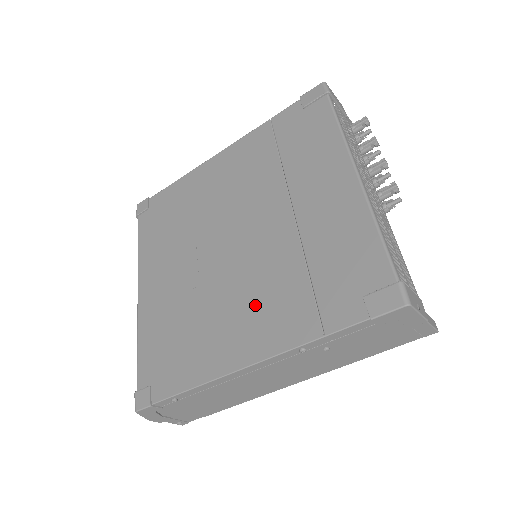
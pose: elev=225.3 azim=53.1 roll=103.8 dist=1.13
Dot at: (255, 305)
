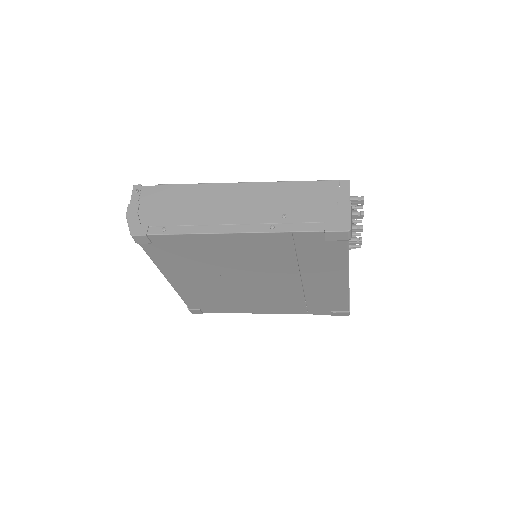
Dot at: (270, 302)
